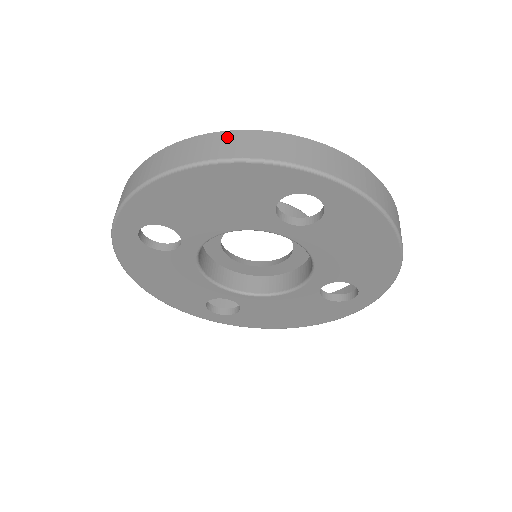
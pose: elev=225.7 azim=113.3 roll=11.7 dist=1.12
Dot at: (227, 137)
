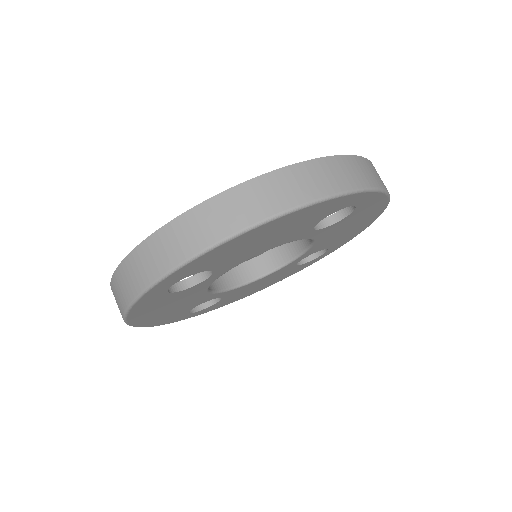
Dot at: (291, 175)
